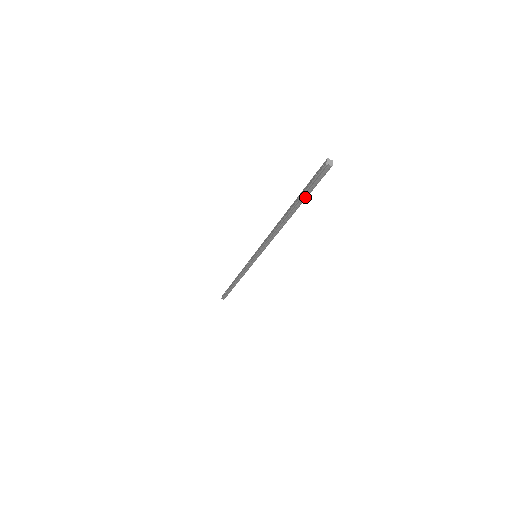
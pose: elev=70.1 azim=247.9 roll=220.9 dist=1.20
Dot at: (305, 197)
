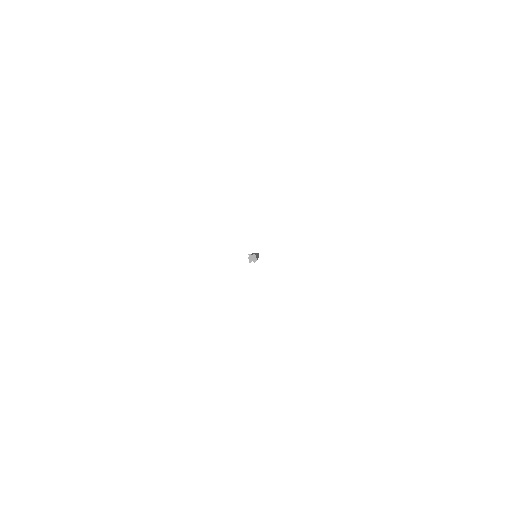
Dot at: occluded
